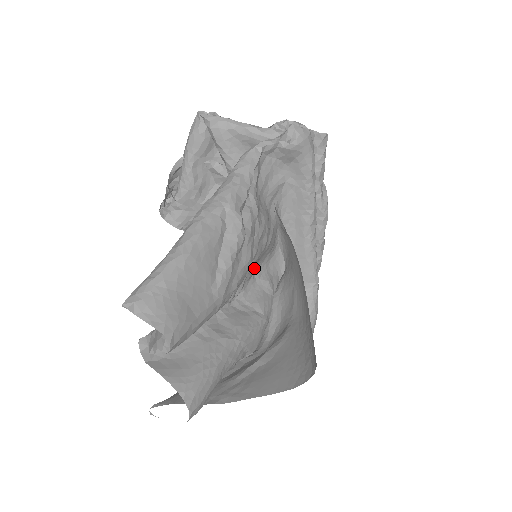
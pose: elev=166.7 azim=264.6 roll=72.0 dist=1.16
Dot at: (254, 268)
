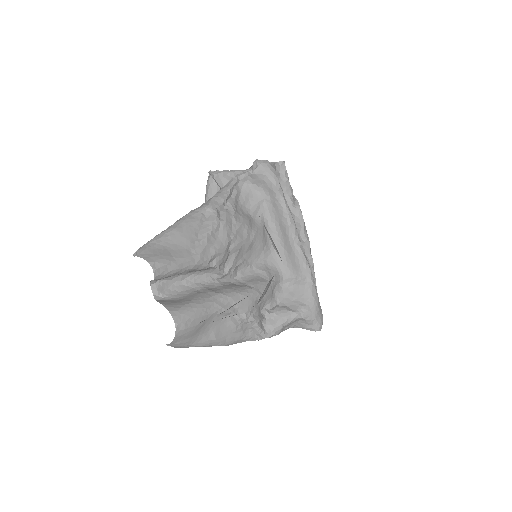
Dot at: (249, 260)
